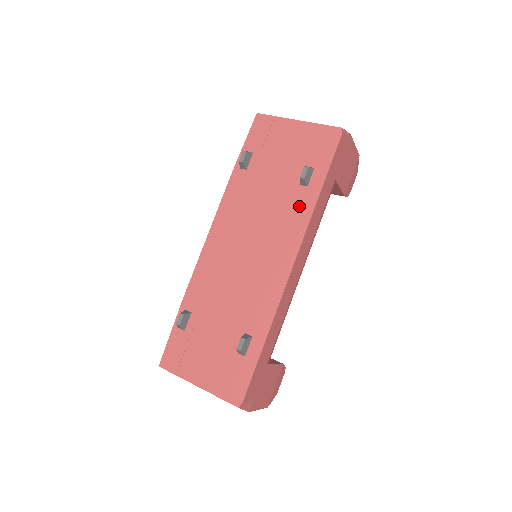
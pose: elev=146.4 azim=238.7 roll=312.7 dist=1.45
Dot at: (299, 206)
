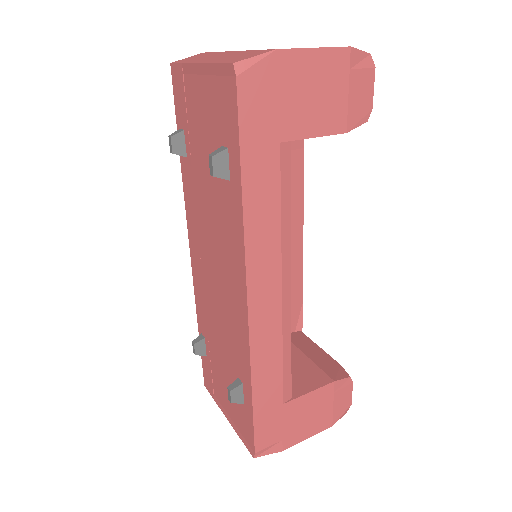
Dot at: (231, 213)
